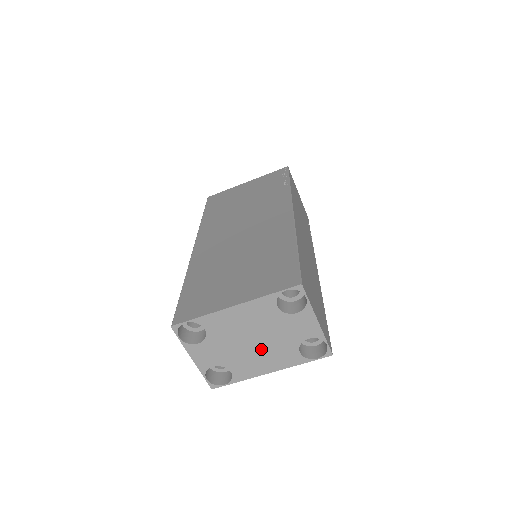
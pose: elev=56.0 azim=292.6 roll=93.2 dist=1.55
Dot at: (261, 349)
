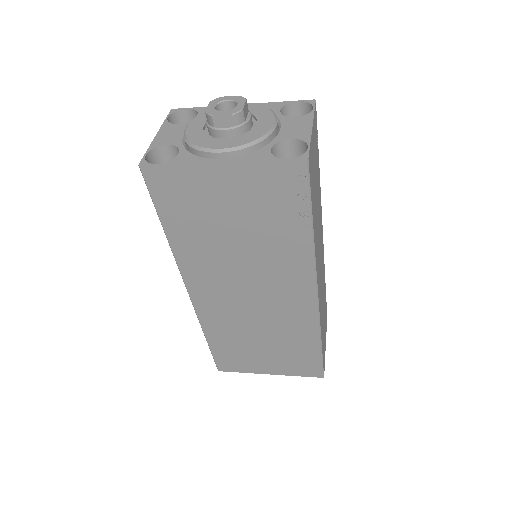
Dot at: occluded
